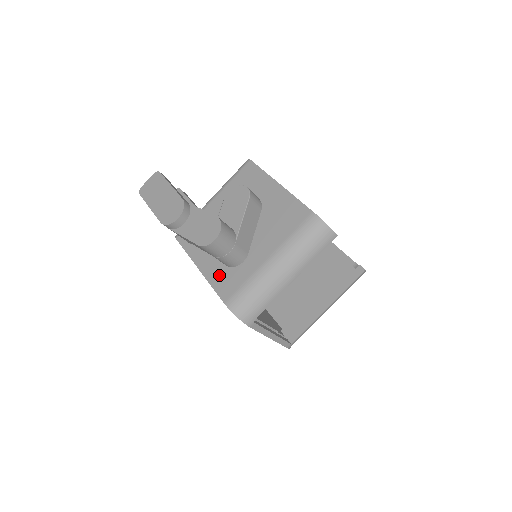
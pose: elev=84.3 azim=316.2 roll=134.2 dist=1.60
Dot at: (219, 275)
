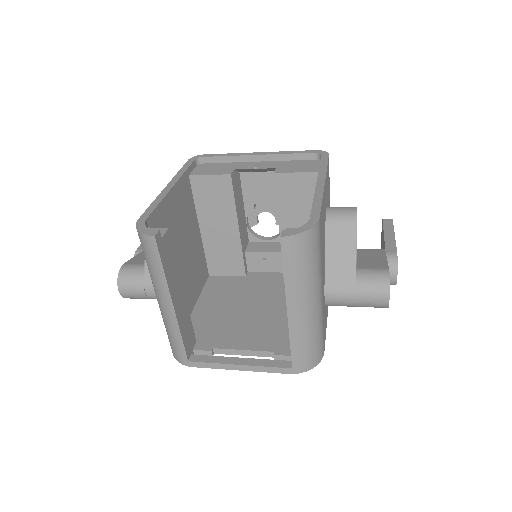
Dot at: occluded
